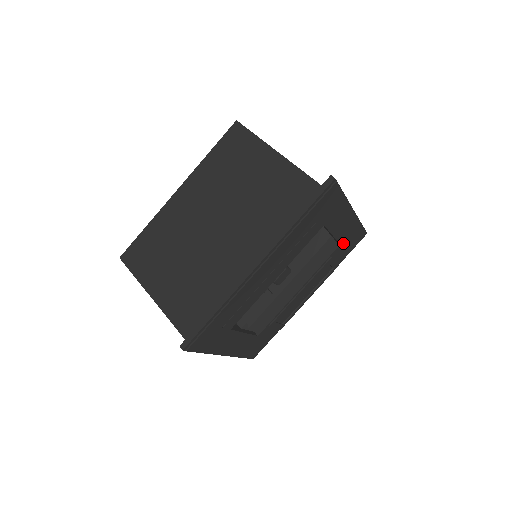
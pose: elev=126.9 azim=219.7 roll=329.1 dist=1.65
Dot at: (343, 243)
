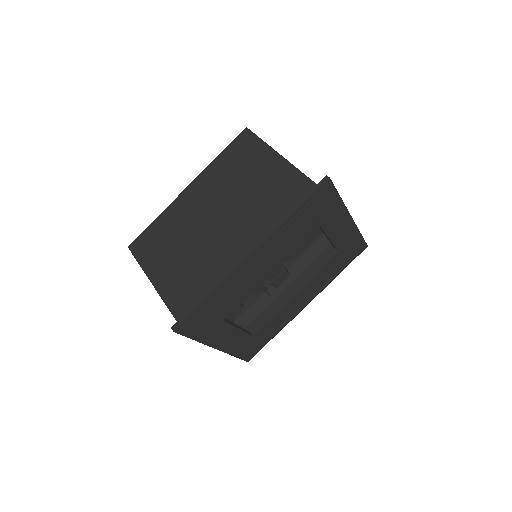
Dot at: (342, 251)
